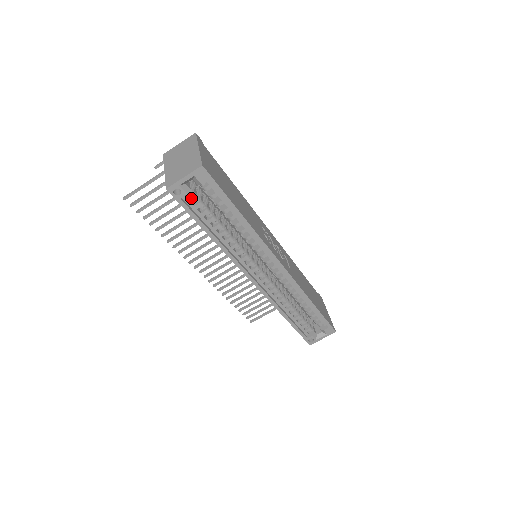
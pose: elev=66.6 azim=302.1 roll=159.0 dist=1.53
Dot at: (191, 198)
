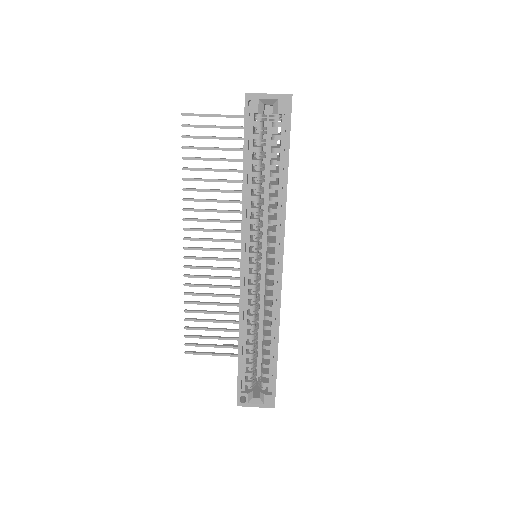
Dot at: (257, 123)
